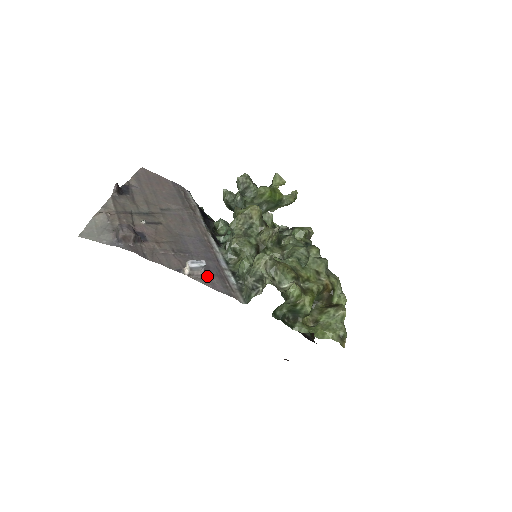
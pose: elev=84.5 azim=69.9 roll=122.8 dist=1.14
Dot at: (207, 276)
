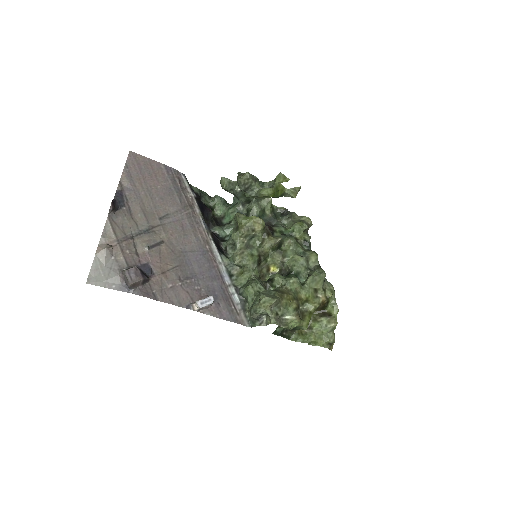
Dot at: (214, 304)
